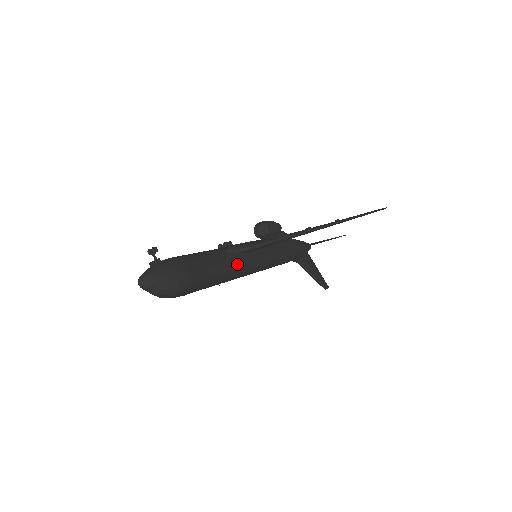
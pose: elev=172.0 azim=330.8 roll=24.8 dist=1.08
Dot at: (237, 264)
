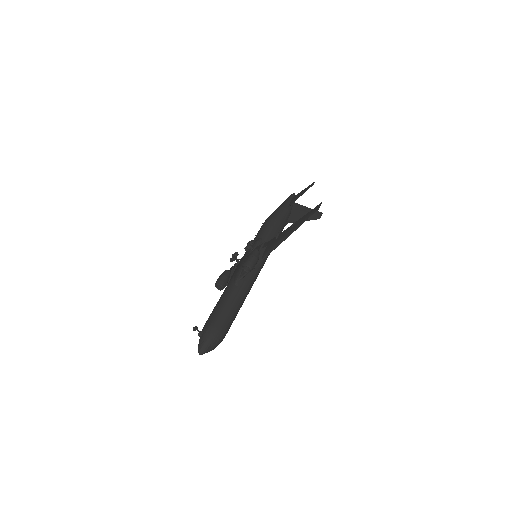
Dot at: (245, 288)
